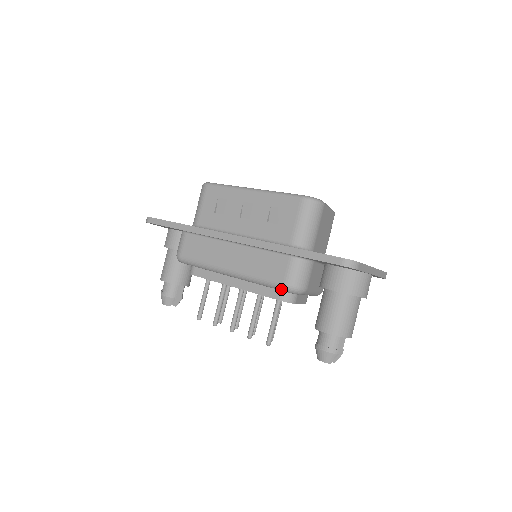
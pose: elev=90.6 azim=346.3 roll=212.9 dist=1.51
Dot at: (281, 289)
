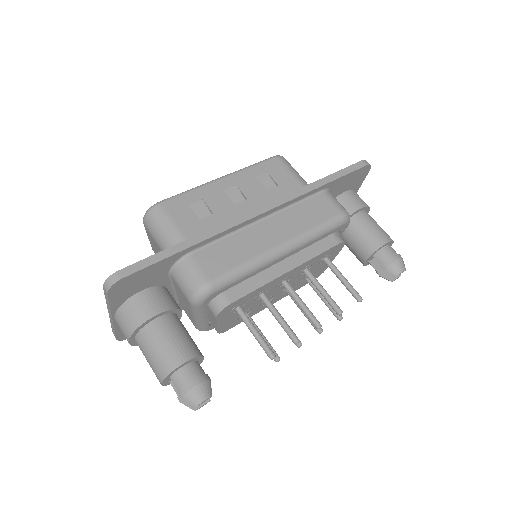
Dot at: (341, 222)
